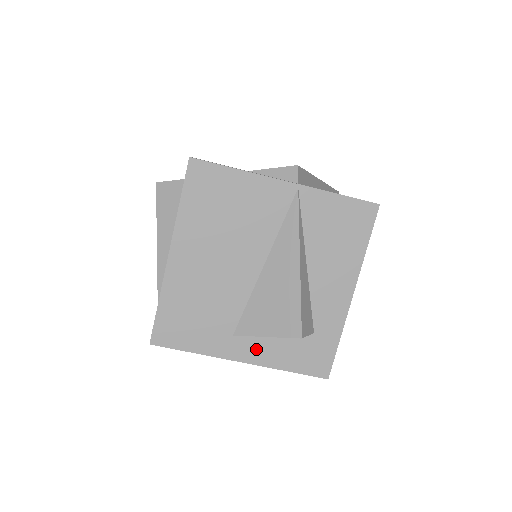
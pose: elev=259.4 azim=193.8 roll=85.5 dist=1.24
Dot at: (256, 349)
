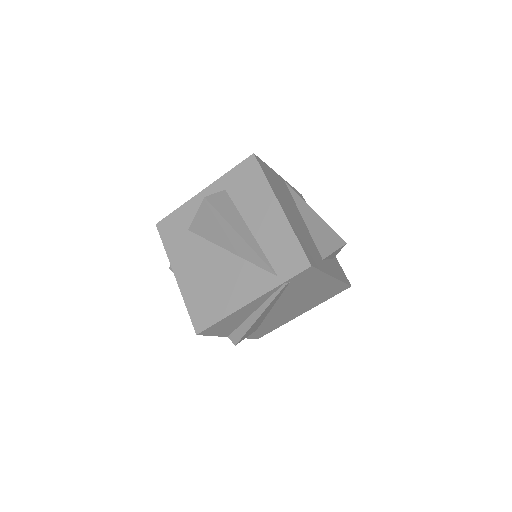
Dot at: (331, 269)
